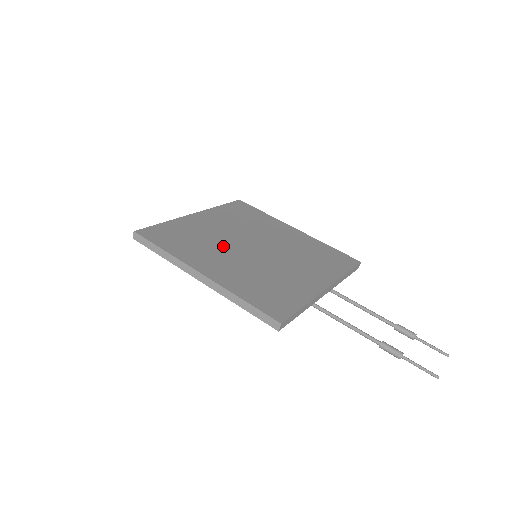
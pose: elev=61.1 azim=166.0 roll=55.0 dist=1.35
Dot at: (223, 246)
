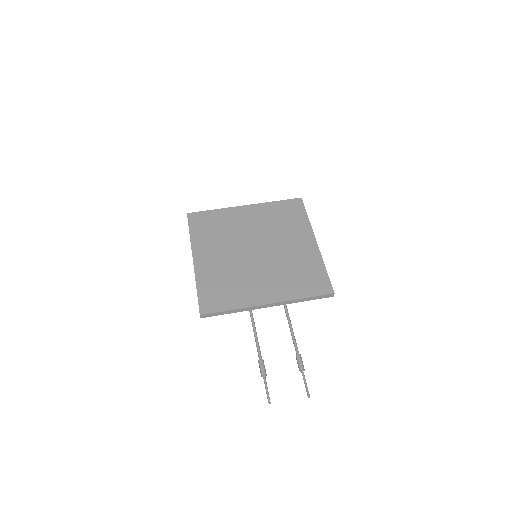
Dot at: (232, 242)
